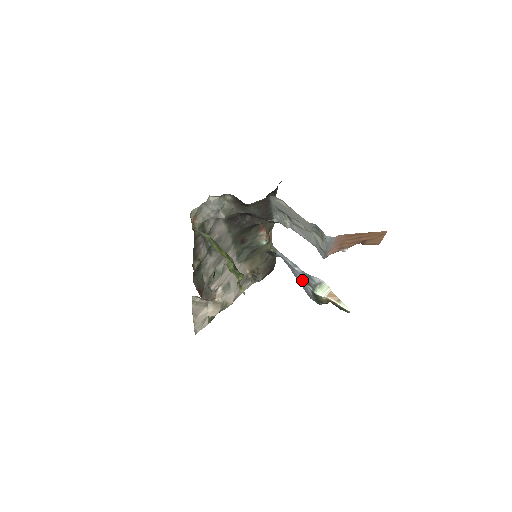
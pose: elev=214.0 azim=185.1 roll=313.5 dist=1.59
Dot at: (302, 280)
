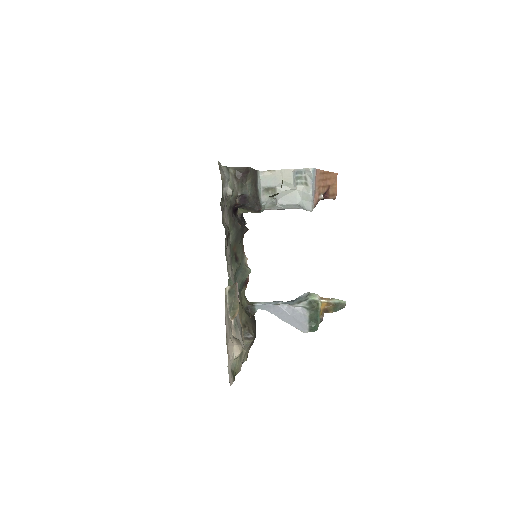
Dot at: (291, 309)
